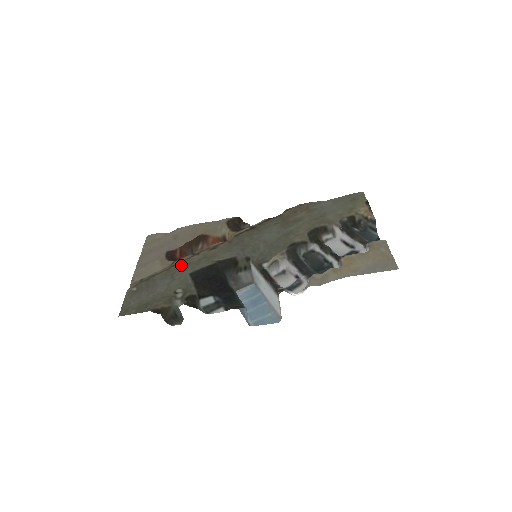
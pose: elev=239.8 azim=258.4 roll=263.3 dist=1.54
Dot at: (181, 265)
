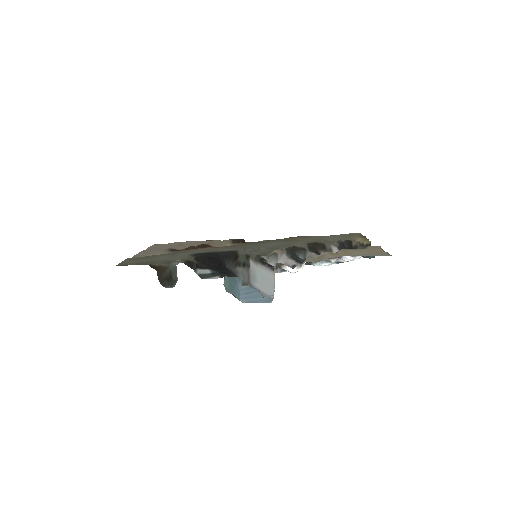
Dot at: (184, 251)
